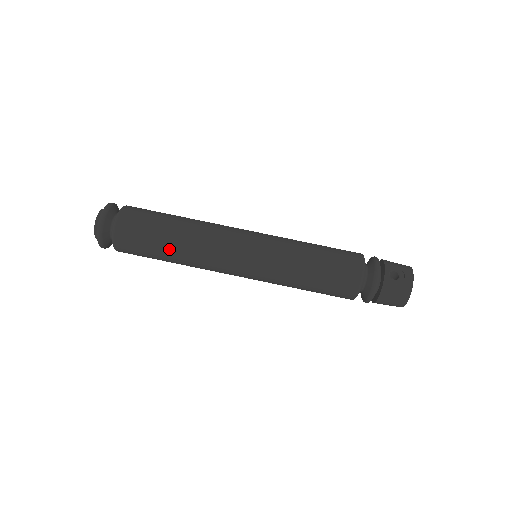
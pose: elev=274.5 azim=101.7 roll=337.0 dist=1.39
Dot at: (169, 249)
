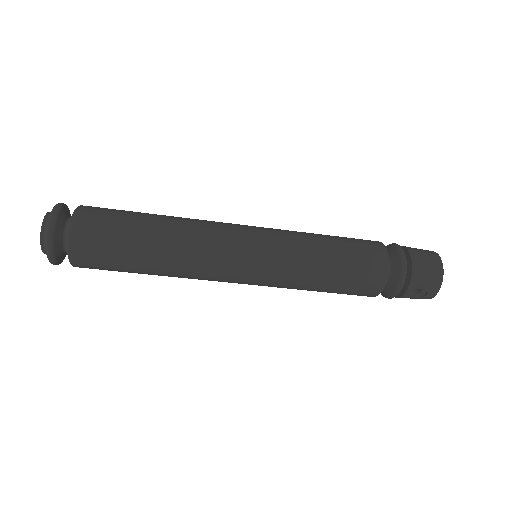
Dot at: occluded
